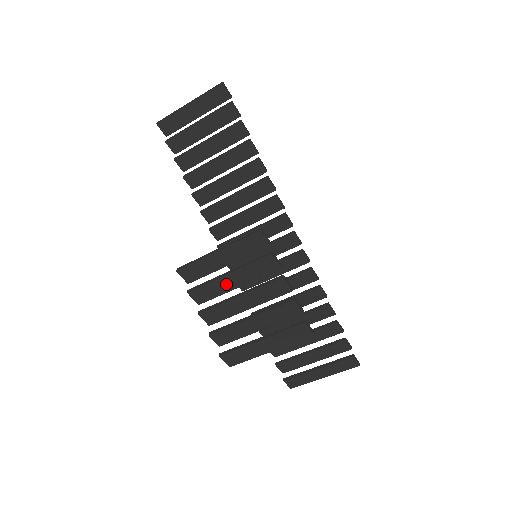
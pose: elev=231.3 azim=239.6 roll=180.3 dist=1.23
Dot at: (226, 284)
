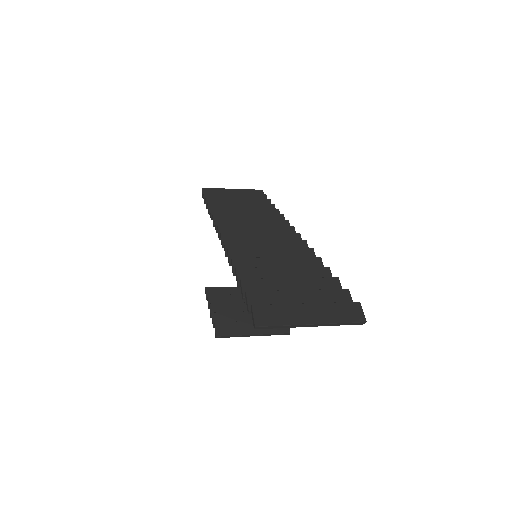
Dot at: (242, 320)
